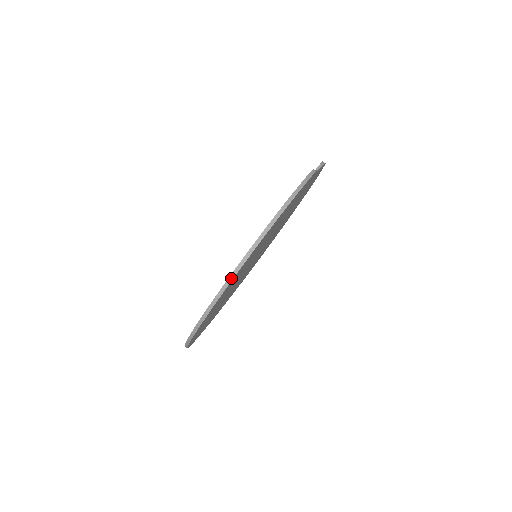
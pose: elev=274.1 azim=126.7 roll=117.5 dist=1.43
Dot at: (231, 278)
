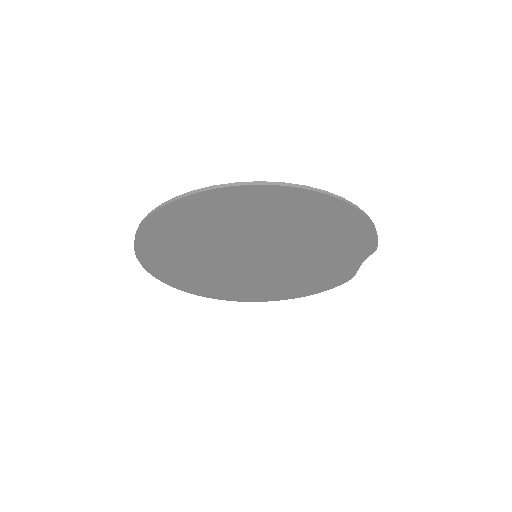
Dot at: (309, 188)
